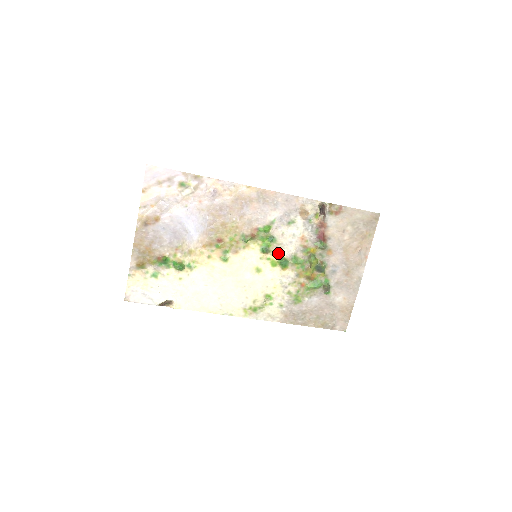
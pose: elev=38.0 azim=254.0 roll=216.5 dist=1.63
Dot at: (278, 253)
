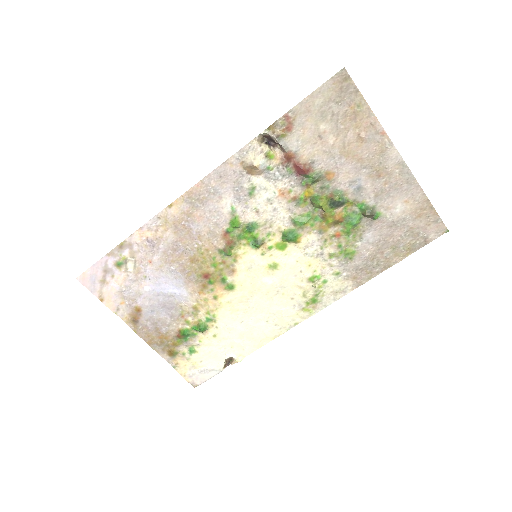
Dot at: (274, 232)
